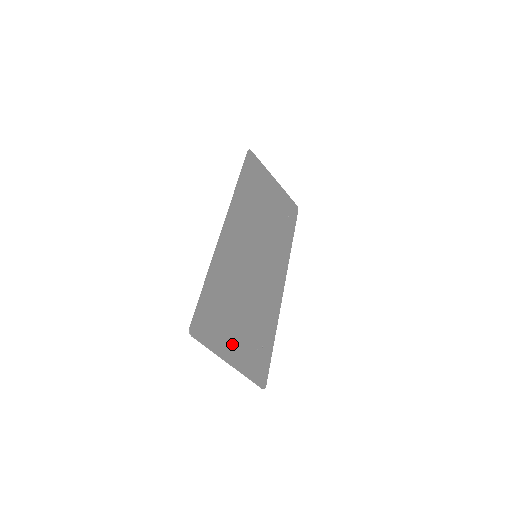
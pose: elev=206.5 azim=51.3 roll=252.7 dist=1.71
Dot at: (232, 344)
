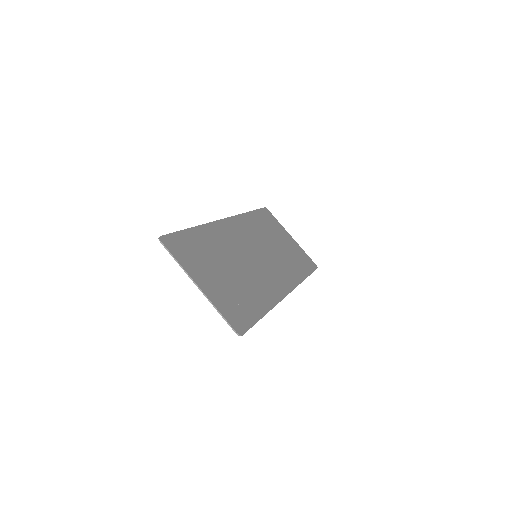
Dot at: (206, 278)
